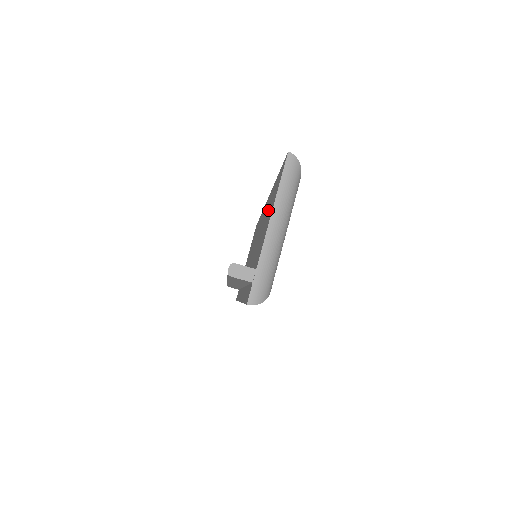
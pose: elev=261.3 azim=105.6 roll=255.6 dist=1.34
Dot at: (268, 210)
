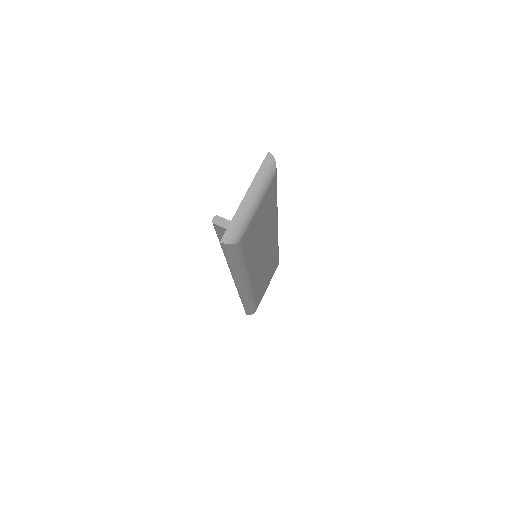
Dot at: occluded
